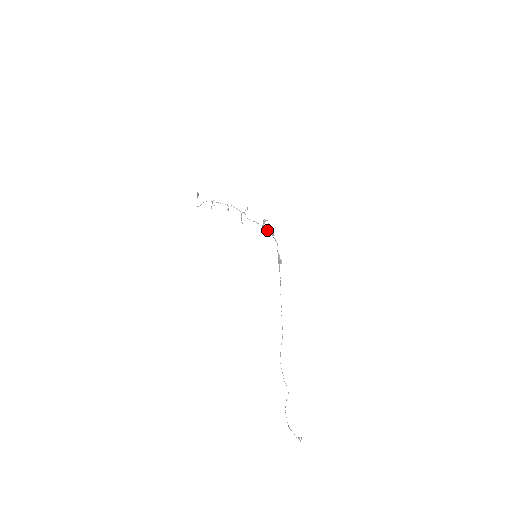
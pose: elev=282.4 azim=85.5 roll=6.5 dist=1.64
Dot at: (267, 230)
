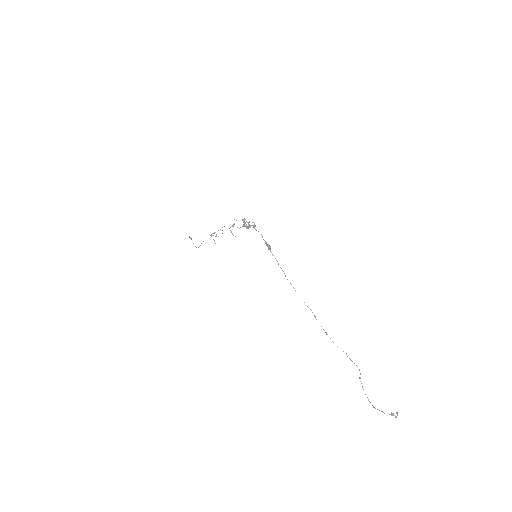
Dot at: (247, 227)
